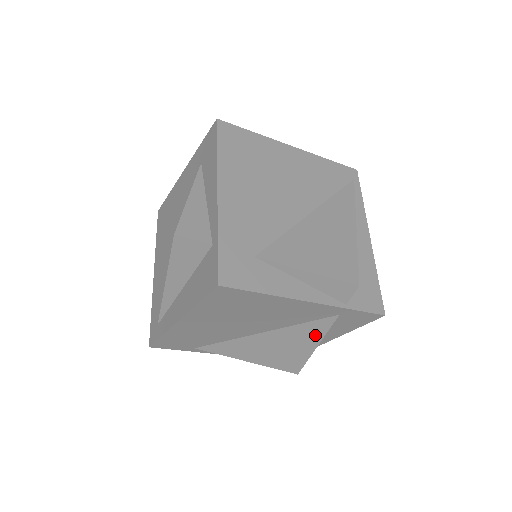
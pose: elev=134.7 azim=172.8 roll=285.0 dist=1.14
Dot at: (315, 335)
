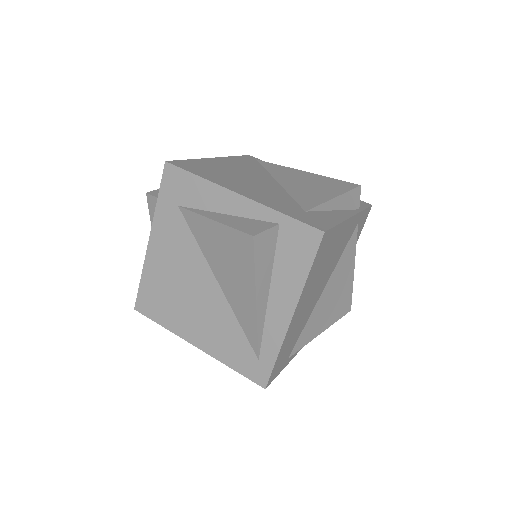
Dot at: (351, 257)
